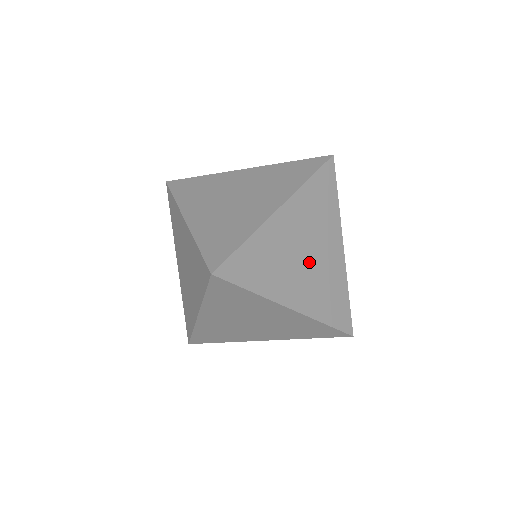
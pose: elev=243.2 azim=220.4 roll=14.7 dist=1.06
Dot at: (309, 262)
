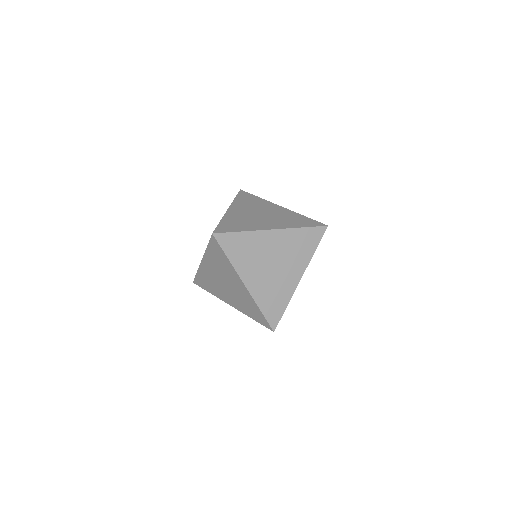
Dot at: occluded
